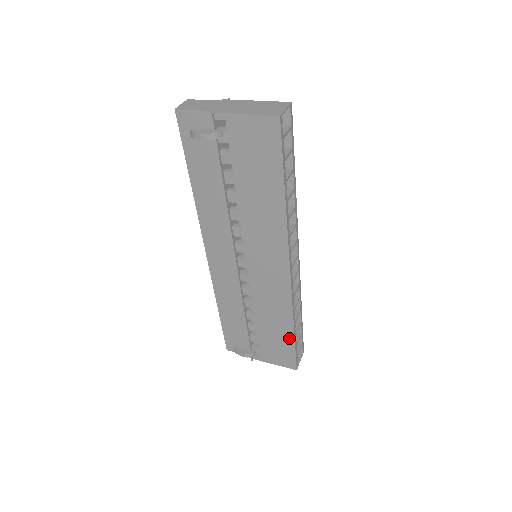
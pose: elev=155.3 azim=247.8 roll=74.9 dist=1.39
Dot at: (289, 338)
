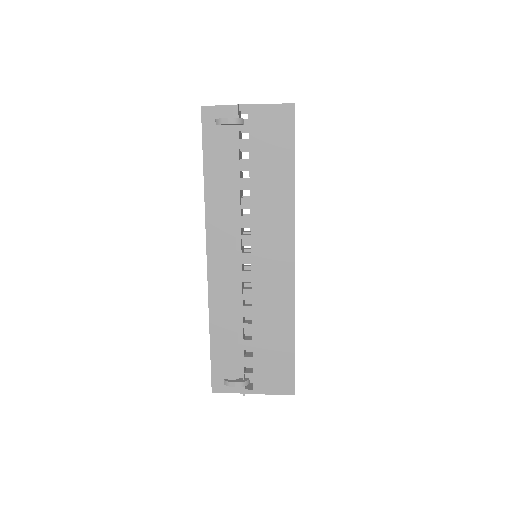
Dot at: (289, 348)
